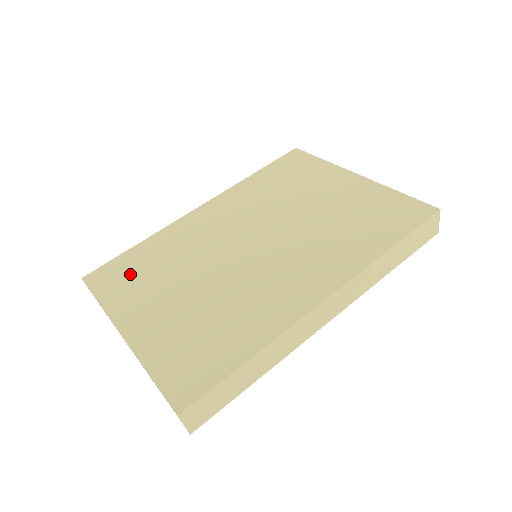
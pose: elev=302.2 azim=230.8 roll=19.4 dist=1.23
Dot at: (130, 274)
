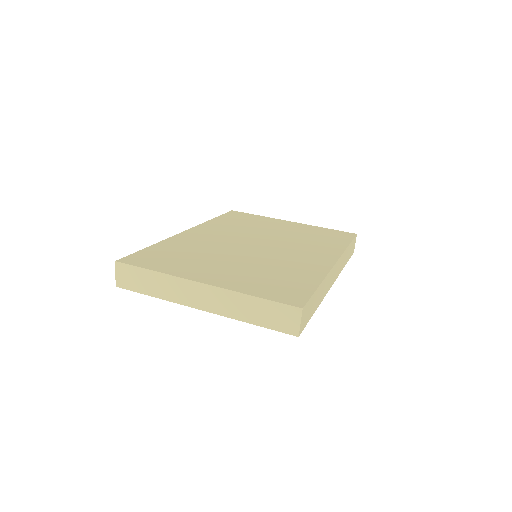
Dot at: (167, 258)
